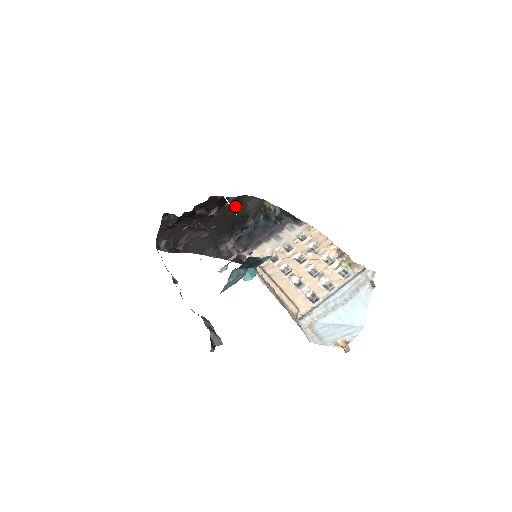
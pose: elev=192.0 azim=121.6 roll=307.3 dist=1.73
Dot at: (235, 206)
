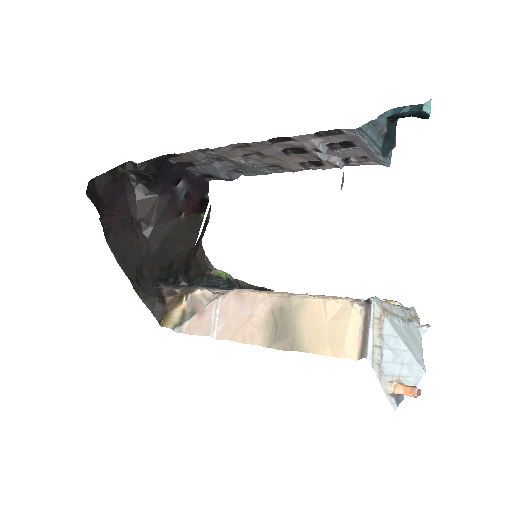
Dot at: (202, 231)
